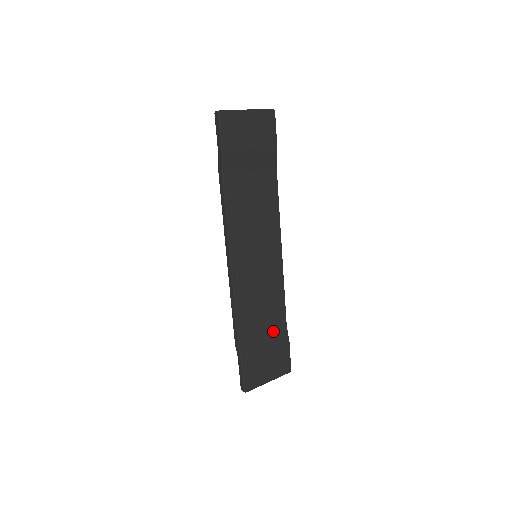
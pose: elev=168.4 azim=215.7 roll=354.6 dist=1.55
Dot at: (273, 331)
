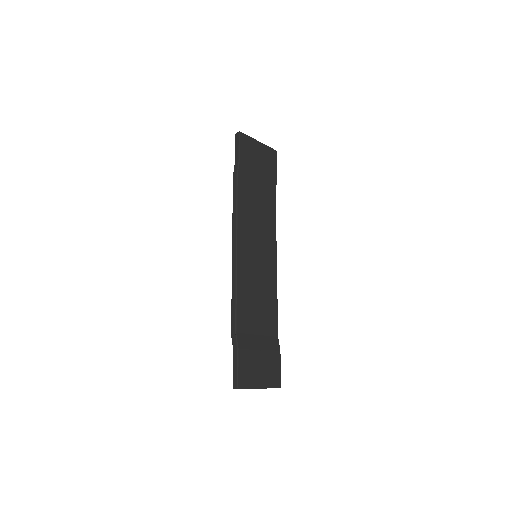
Dot at: (266, 335)
